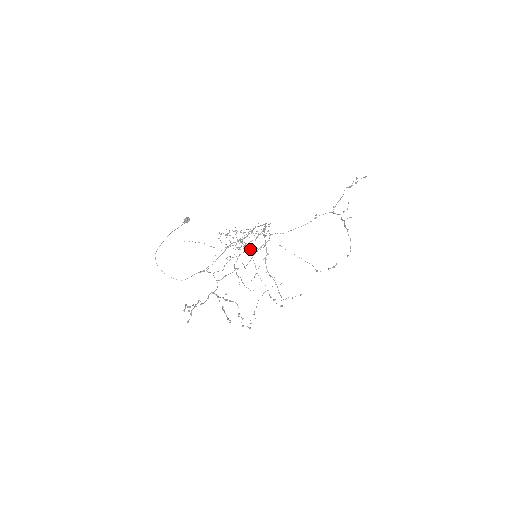
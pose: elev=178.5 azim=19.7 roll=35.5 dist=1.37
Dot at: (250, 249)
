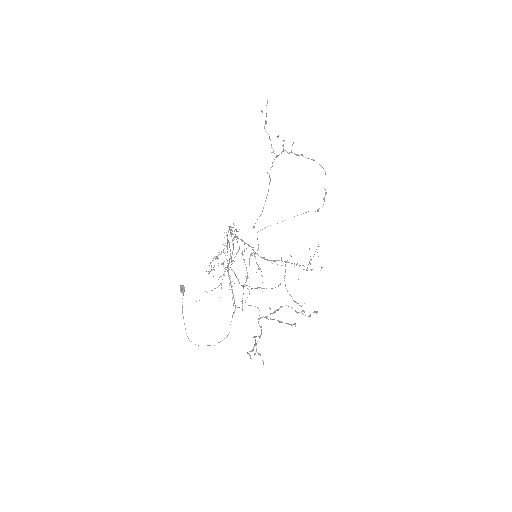
Dot at: (251, 254)
